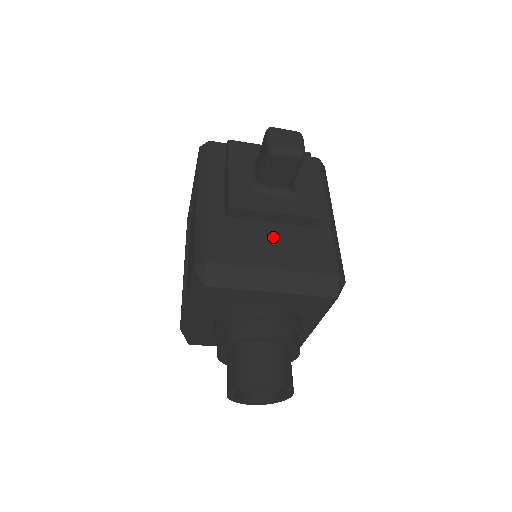
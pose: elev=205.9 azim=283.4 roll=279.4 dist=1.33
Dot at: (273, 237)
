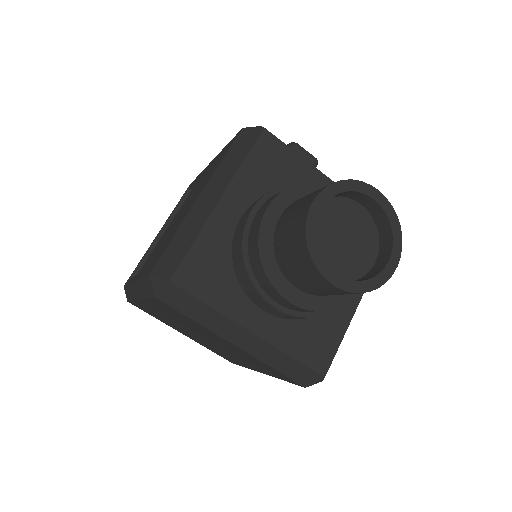
Dot at: occluded
